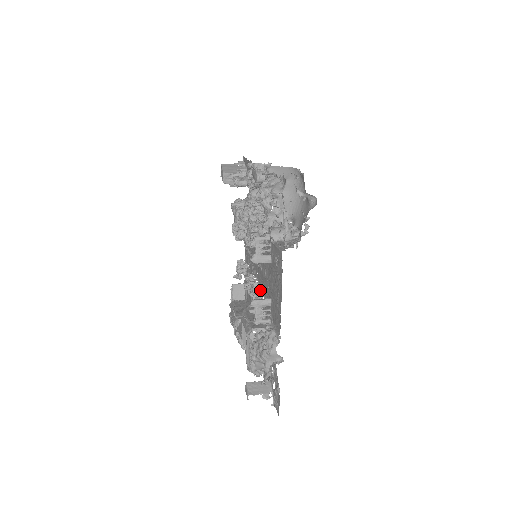
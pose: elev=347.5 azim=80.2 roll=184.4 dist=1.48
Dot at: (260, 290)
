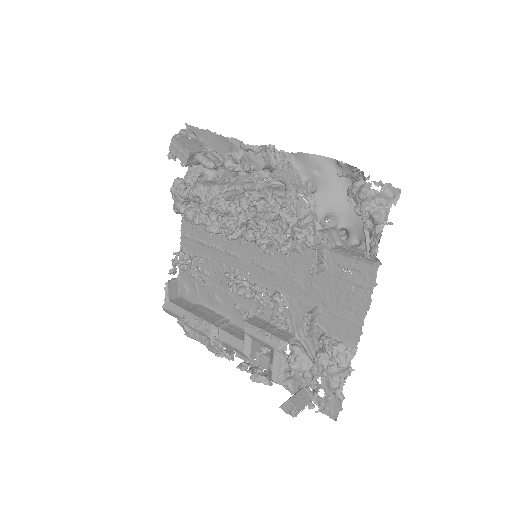
Dot at: (268, 294)
